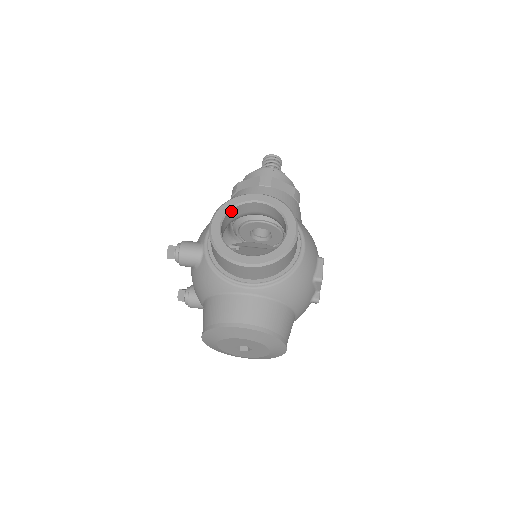
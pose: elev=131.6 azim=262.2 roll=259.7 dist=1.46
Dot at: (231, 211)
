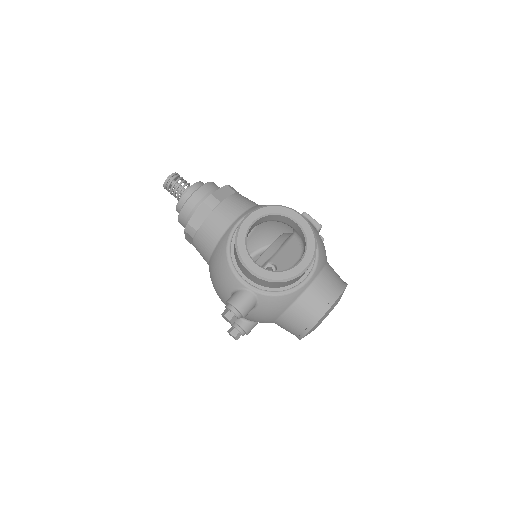
Dot at: (246, 248)
